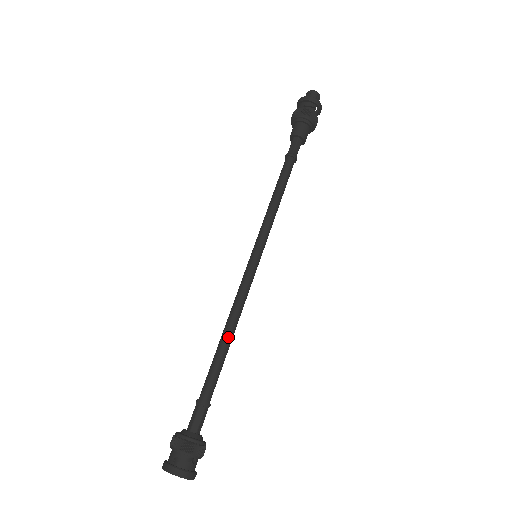
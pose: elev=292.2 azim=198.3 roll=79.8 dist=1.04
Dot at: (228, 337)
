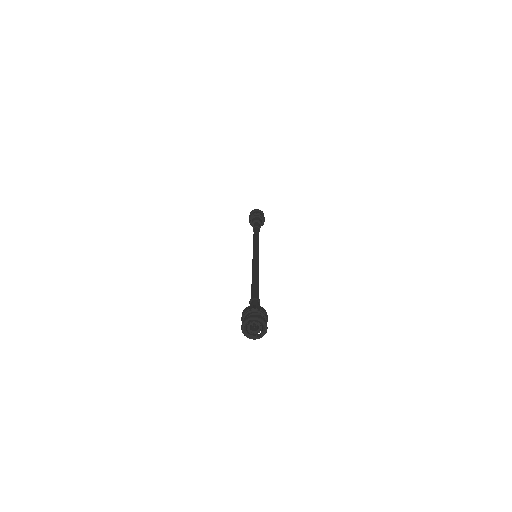
Dot at: (256, 277)
